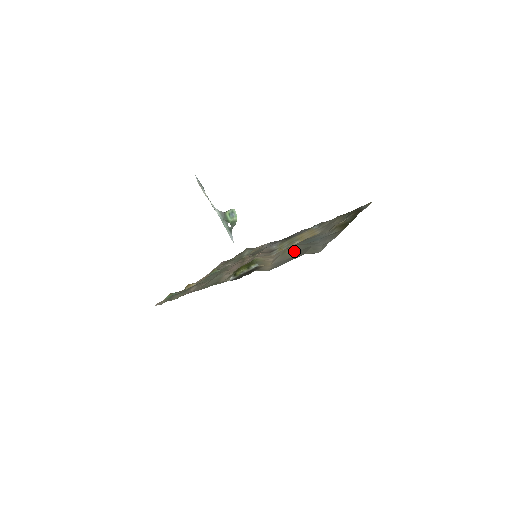
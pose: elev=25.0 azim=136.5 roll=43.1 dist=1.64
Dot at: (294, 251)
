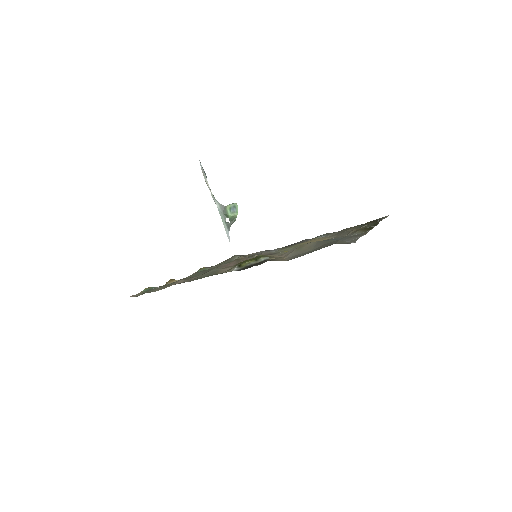
Dot at: (314, 245)
